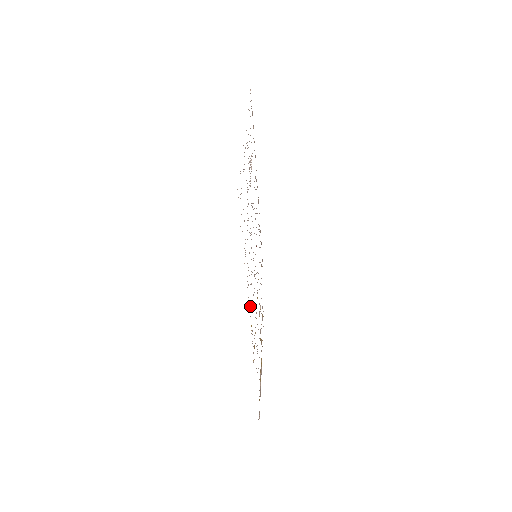
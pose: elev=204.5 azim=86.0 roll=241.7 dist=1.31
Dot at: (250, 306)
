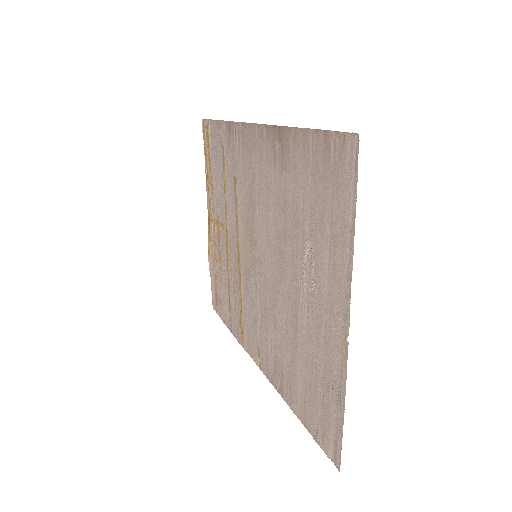
Dot at: (268, 370)
